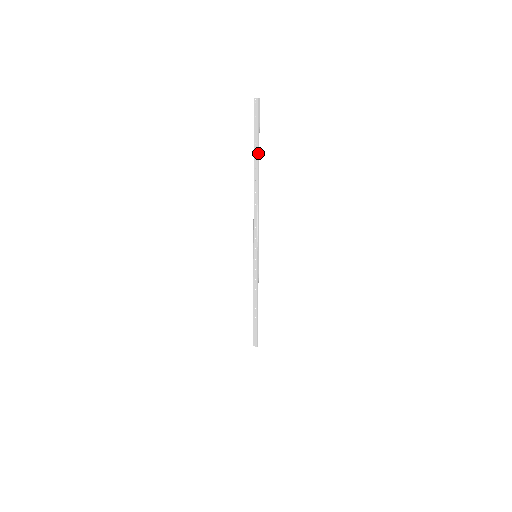
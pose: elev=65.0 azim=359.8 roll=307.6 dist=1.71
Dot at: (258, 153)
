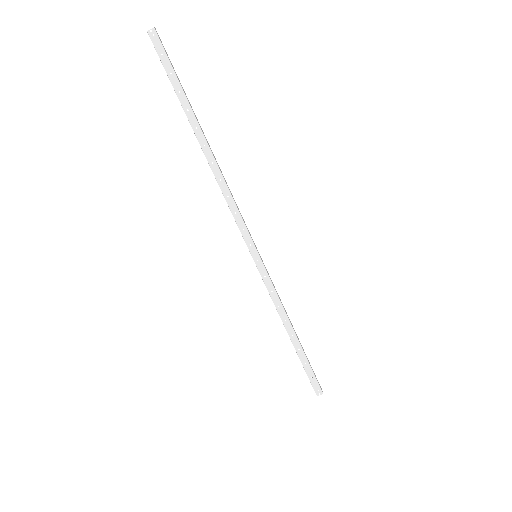
Dot at: (189, 104)
